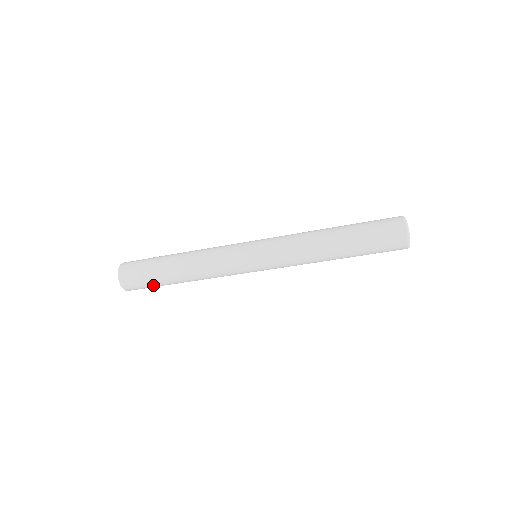
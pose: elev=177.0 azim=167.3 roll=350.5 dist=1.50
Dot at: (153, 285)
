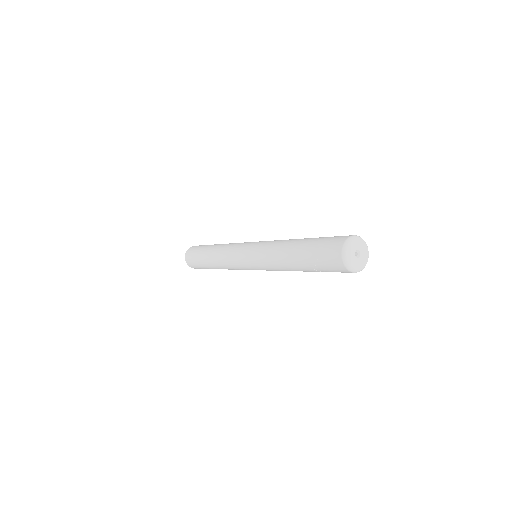
Dot at: occluded
